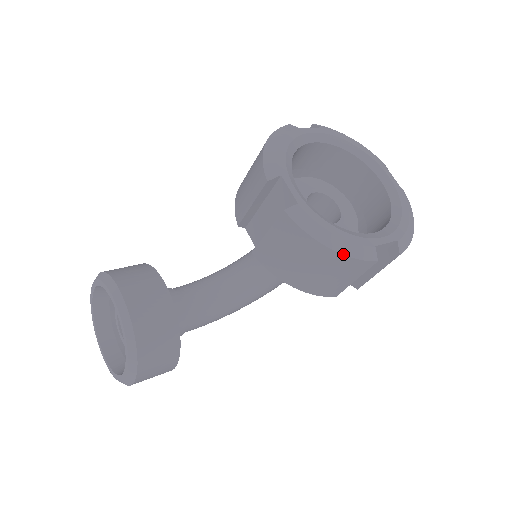
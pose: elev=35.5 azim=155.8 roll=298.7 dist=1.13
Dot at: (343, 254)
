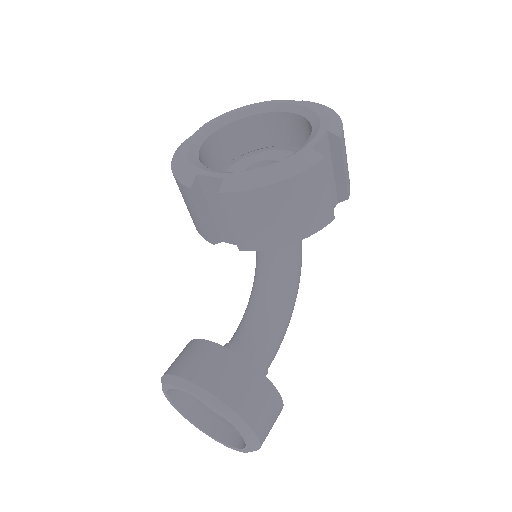
Dot at: (291, 177)
